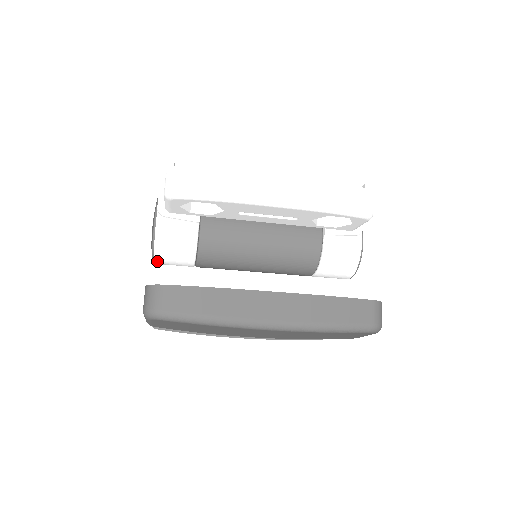
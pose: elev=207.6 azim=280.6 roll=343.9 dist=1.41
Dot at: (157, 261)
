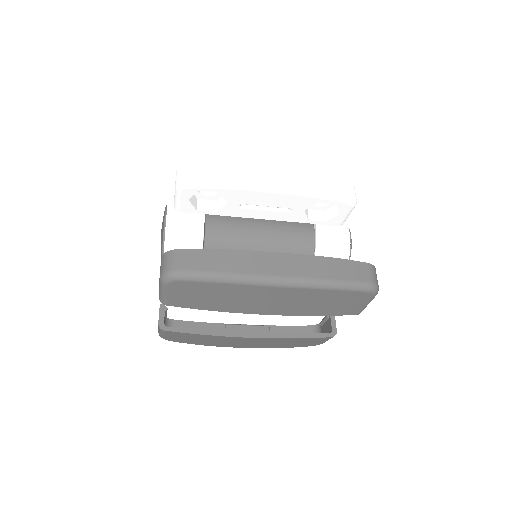
Dot at: occluded
